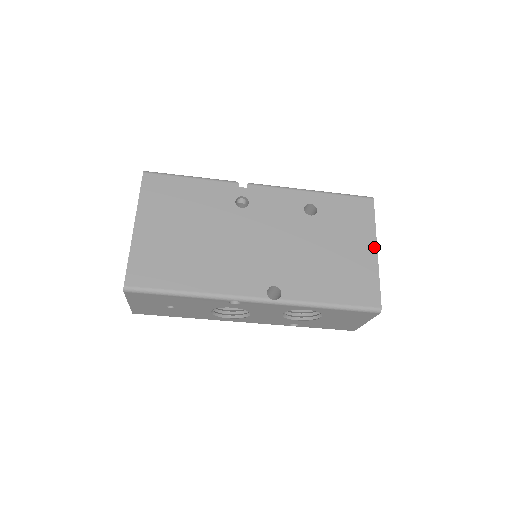
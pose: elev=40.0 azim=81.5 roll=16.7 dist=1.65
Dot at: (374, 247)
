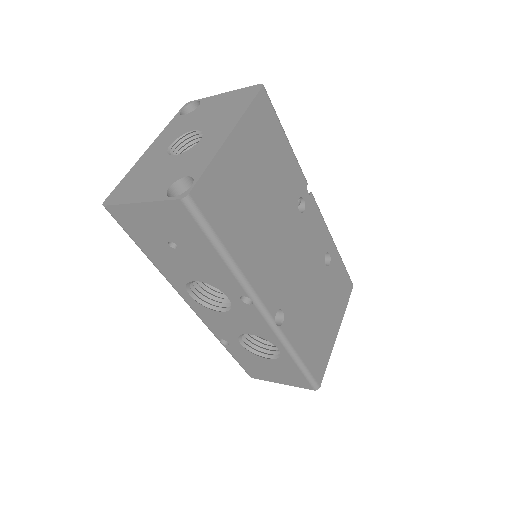
Dot at: (338, 328)
